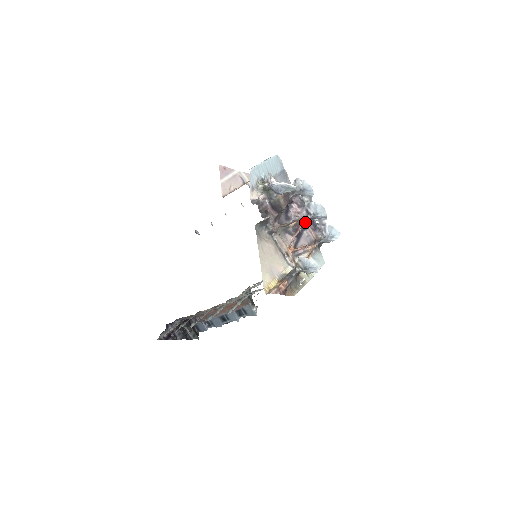
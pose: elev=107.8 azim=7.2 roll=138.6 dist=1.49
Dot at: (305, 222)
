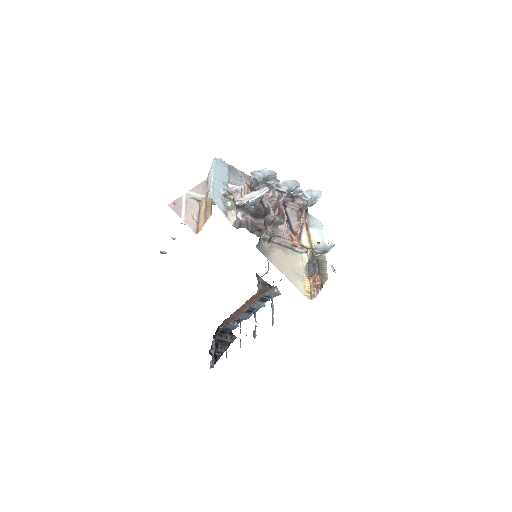
Dot at: (282, 201)
